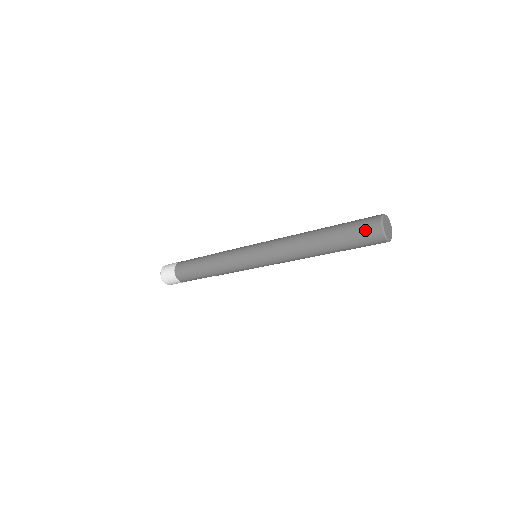
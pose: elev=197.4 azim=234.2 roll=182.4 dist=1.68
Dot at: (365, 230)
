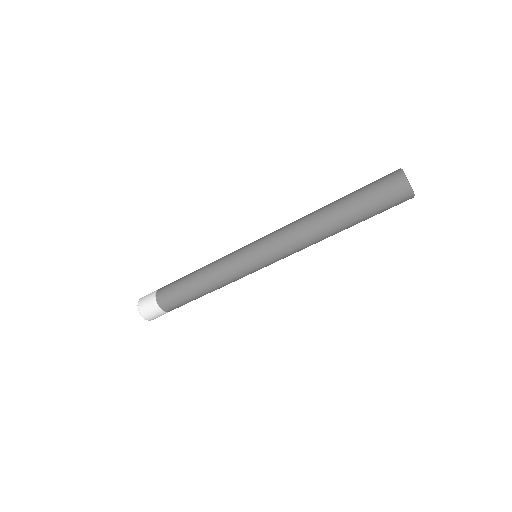
Dot at: (387, 189)
